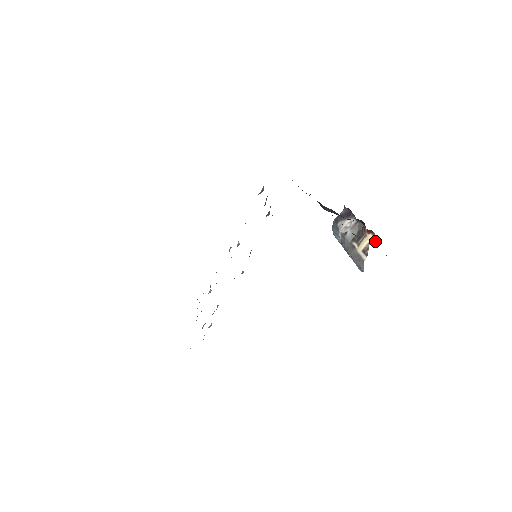
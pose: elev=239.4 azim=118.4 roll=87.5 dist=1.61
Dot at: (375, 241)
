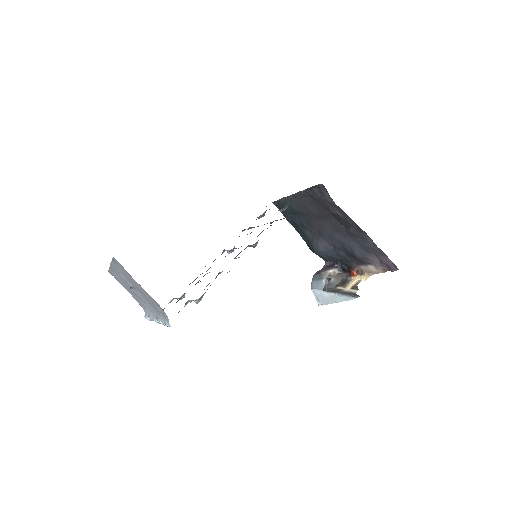
Dot at: (365, 278)
